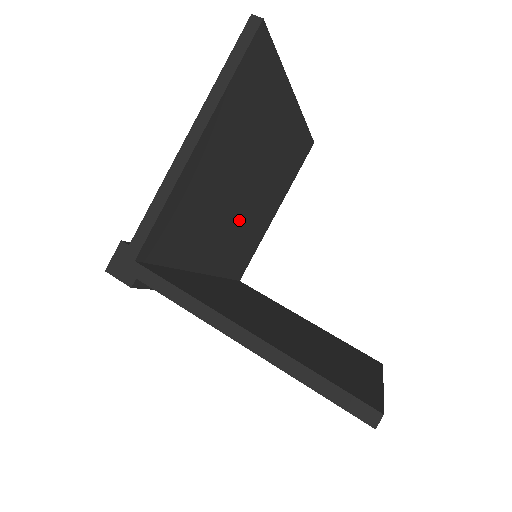
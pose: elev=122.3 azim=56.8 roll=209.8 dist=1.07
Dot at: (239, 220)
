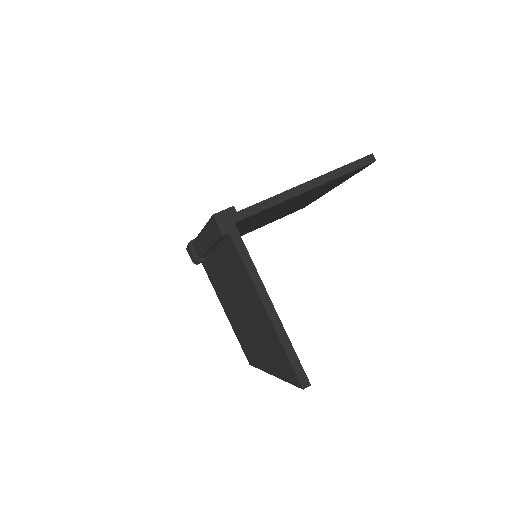
Dot at: (253, 225)
